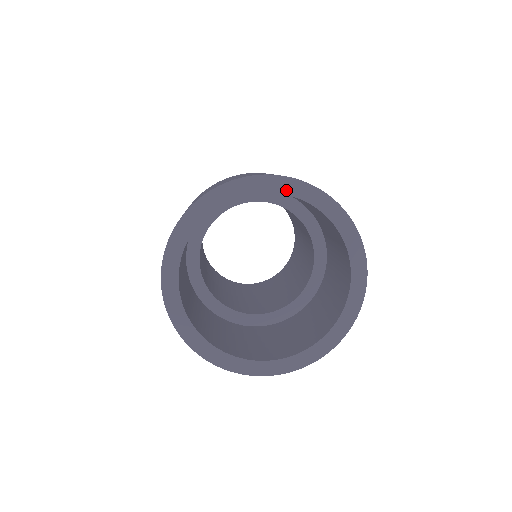
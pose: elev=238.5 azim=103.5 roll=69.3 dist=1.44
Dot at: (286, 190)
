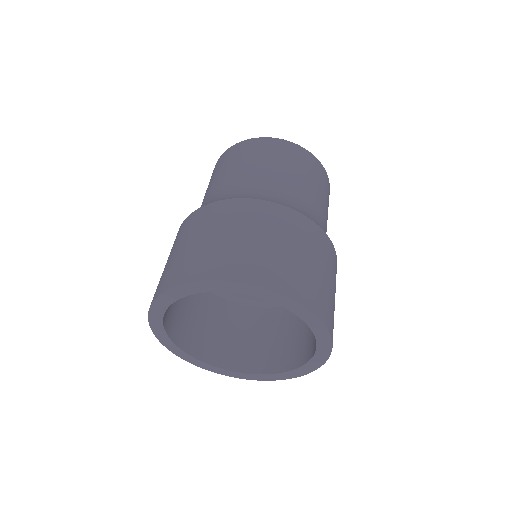
Dot at: (262, 296)
